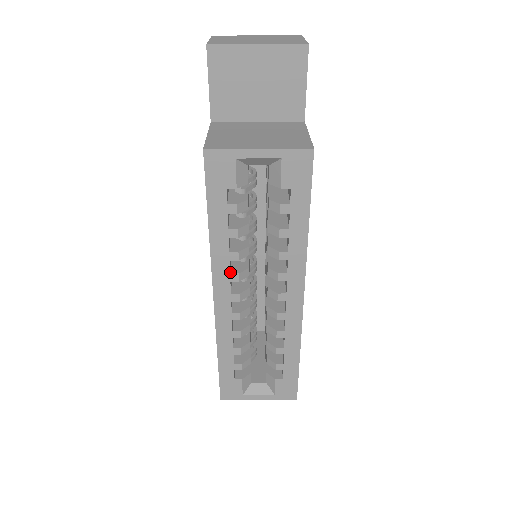
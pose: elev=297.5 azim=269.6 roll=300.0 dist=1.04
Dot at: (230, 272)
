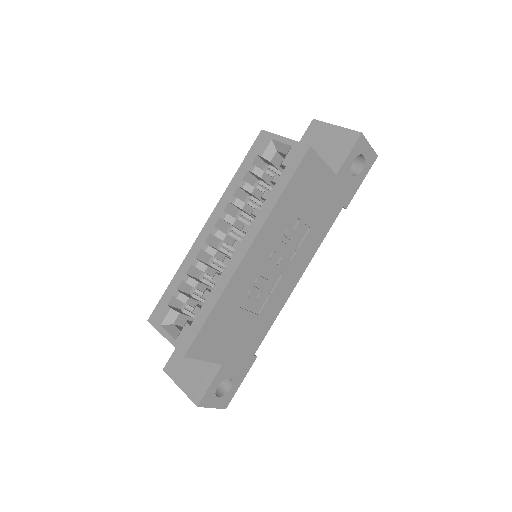
Dot at: (224, 212)
